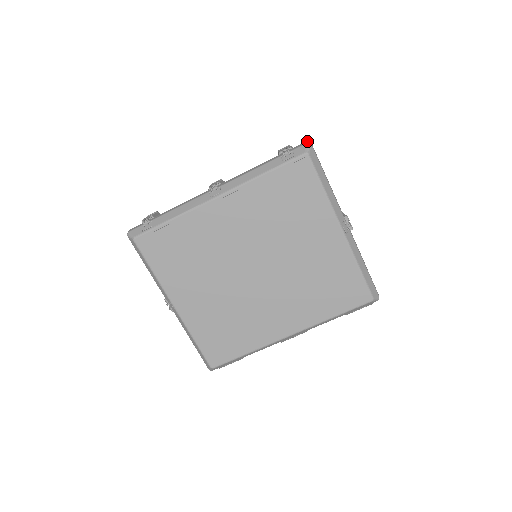
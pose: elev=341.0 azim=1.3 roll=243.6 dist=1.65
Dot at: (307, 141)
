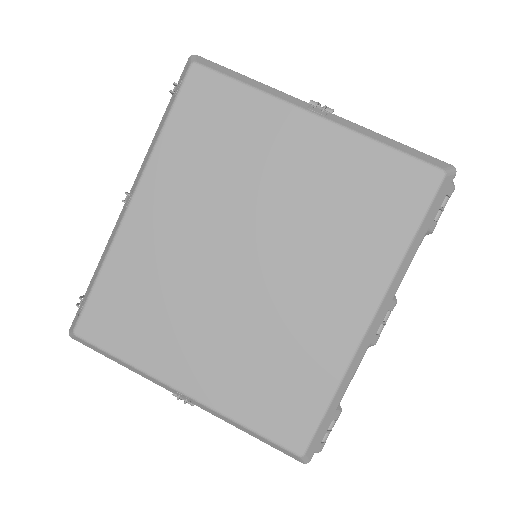
Dot at: occluded
